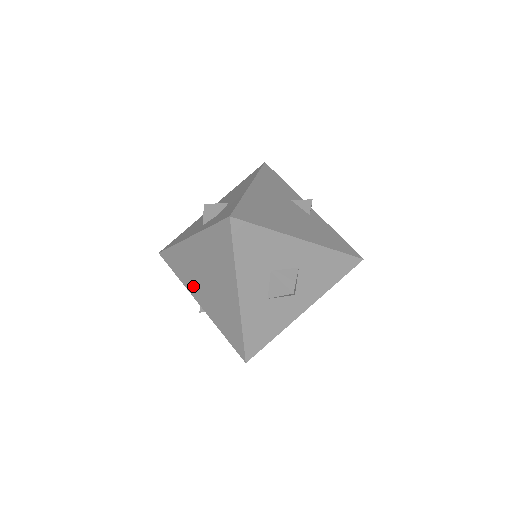
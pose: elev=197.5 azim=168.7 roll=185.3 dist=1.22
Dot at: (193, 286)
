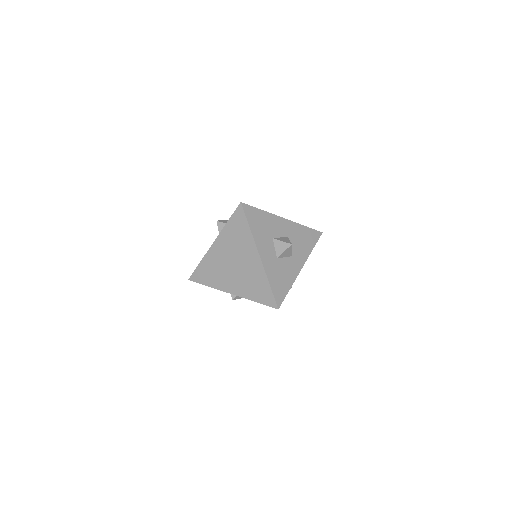
Dot at: (223, 282)
